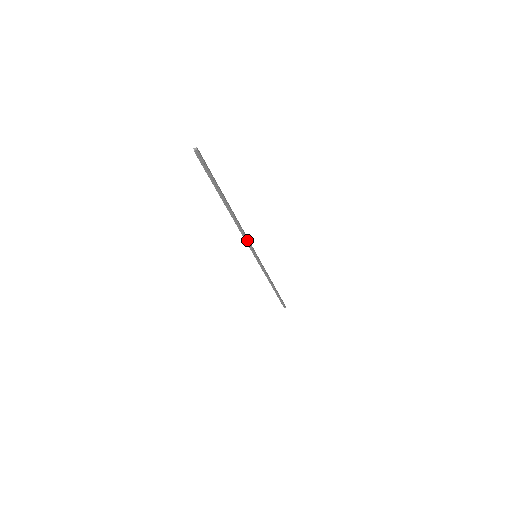
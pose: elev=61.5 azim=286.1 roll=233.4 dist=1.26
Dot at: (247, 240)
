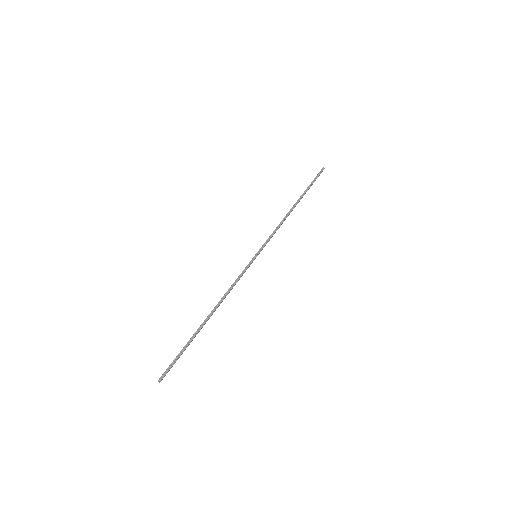
Dot at: (274, 233)
